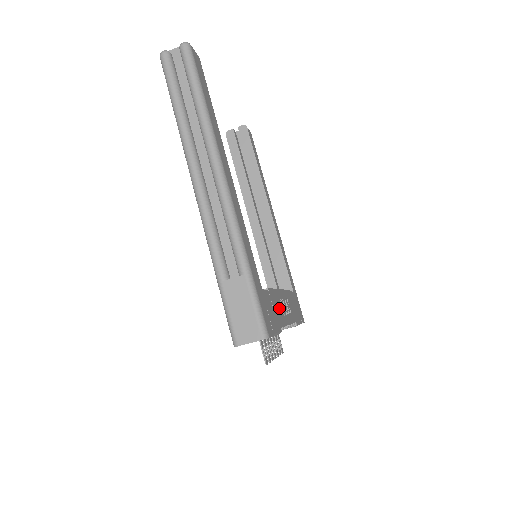
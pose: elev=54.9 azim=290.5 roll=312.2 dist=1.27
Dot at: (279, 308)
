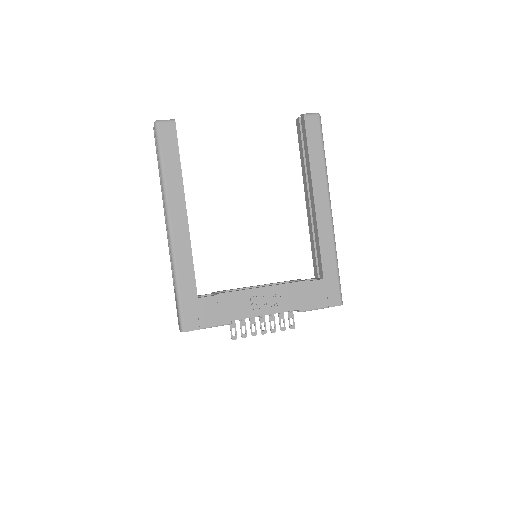
Dot at: (240, 305)
